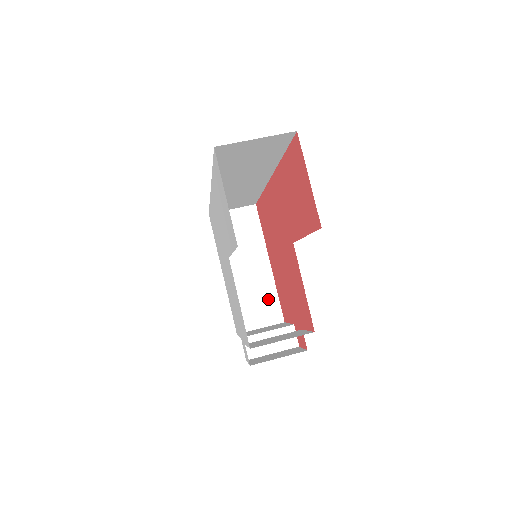
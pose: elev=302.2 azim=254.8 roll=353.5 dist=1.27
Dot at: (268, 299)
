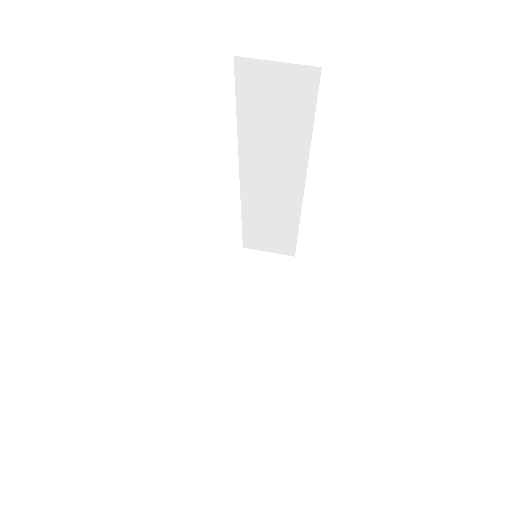
Dot at: (263, 353)
